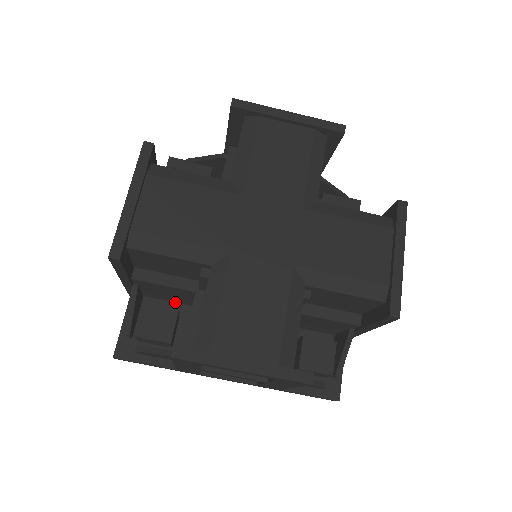
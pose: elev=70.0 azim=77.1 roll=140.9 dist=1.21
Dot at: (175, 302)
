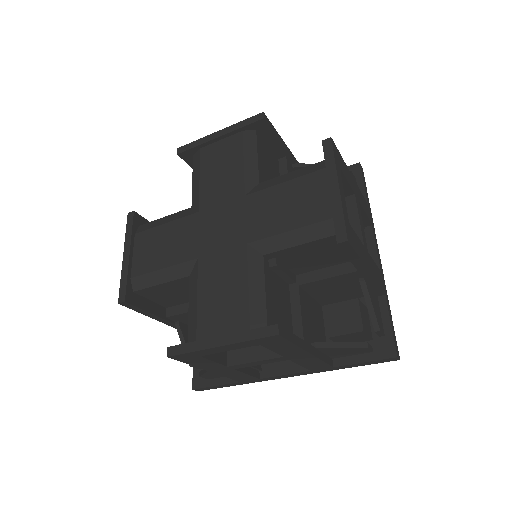
Dot at: occluded
